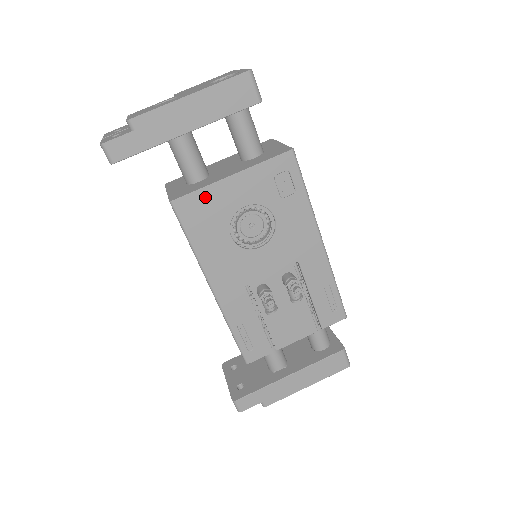
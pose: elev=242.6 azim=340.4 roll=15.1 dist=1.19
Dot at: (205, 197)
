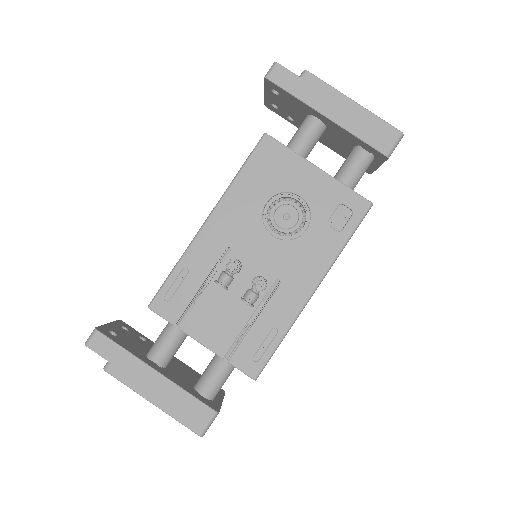
Dot at: (287, 158)
